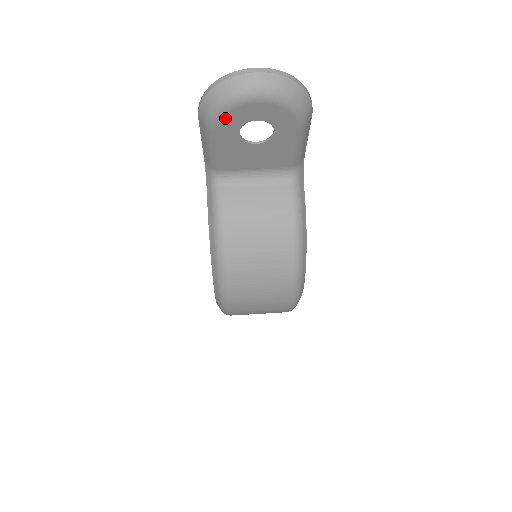
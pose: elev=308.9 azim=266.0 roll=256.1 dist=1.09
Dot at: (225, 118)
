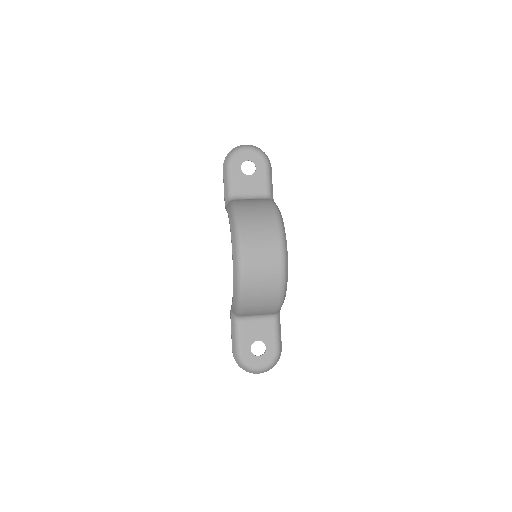
Dot at: (235, 159)
